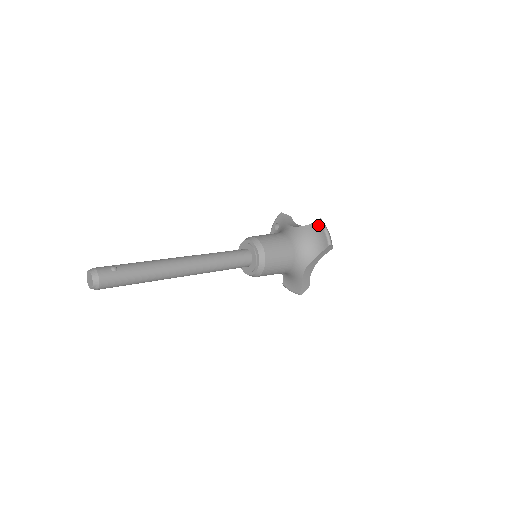
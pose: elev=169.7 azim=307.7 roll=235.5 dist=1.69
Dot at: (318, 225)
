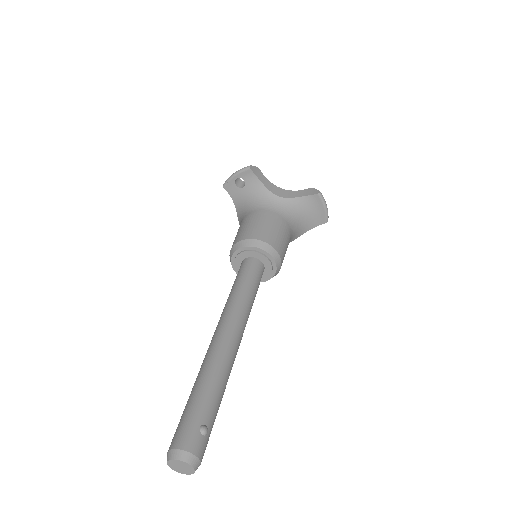
Dot at: (317, 200)
